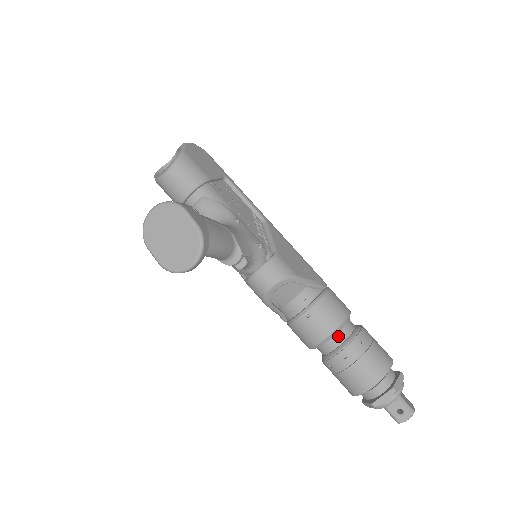
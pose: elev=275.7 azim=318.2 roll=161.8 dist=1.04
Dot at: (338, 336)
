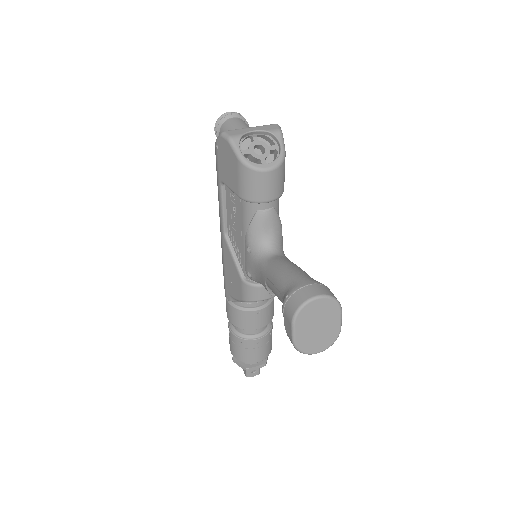
Dot at: occluded
